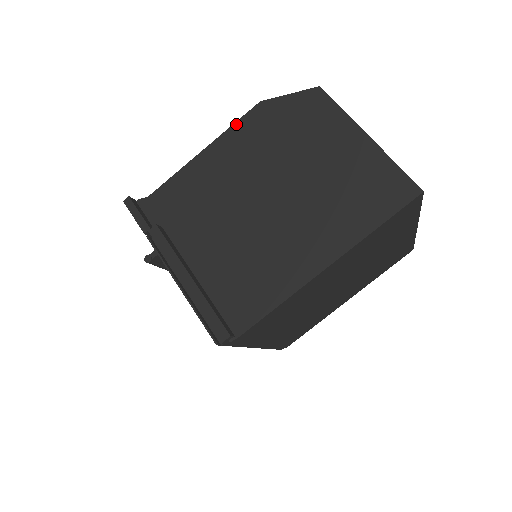
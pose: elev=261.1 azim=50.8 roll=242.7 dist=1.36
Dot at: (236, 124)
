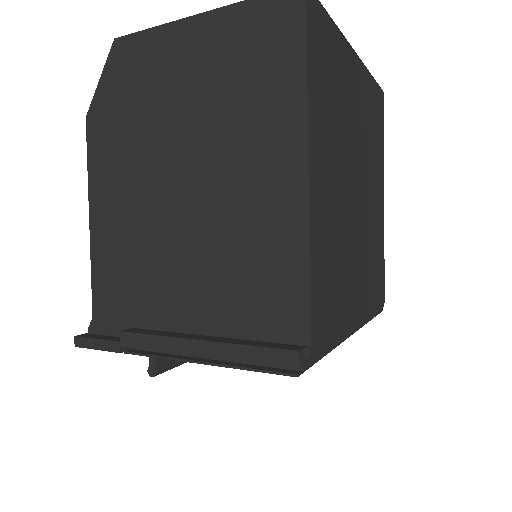
Dot at: (89, 162)
